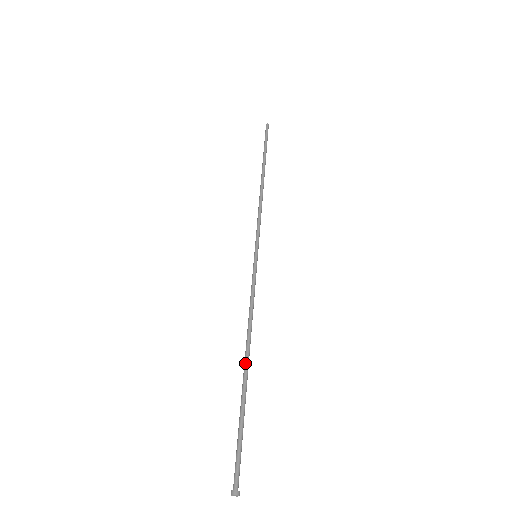
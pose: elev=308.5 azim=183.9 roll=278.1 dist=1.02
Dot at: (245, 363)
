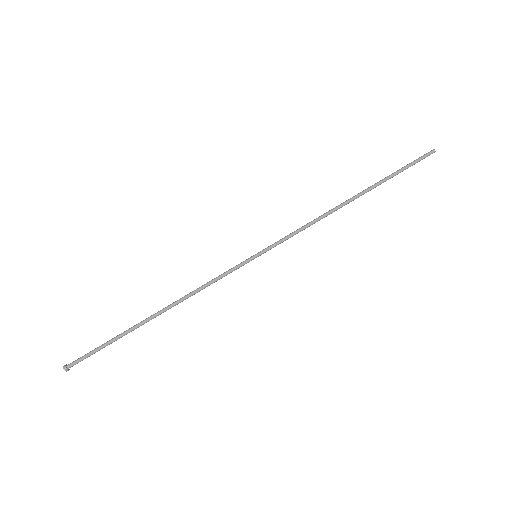
Dot at: (155, 316)
